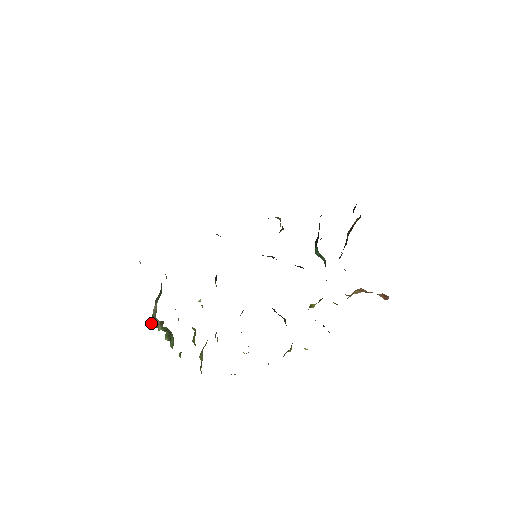
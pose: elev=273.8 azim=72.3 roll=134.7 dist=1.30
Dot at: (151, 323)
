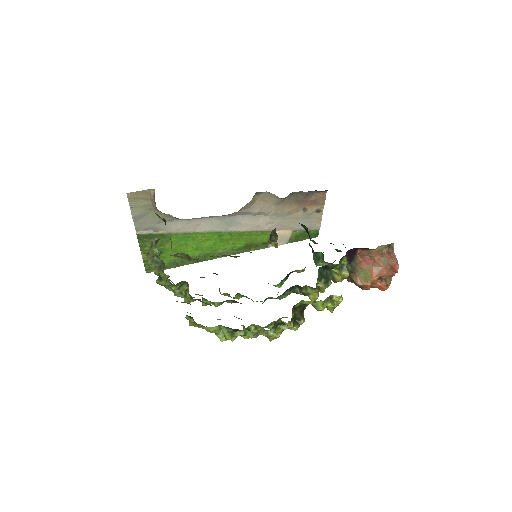
Dot at: (147, 254)
